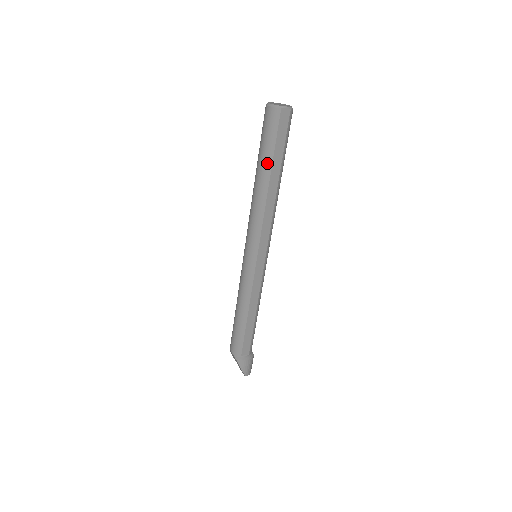
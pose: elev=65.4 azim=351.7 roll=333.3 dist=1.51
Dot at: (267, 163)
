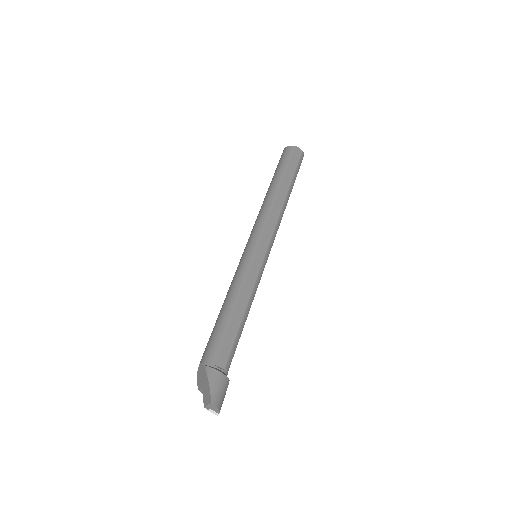
Dot at: (280, 175)
